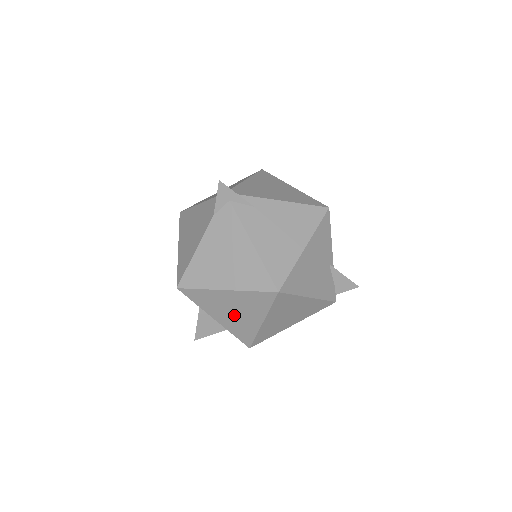
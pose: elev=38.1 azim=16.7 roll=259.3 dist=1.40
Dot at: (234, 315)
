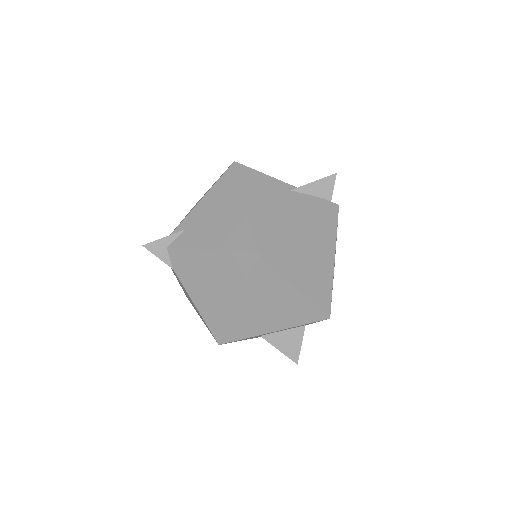
Dot at: (275, 311)
